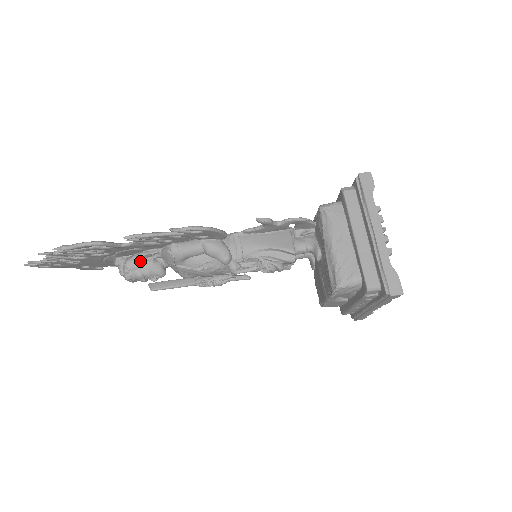
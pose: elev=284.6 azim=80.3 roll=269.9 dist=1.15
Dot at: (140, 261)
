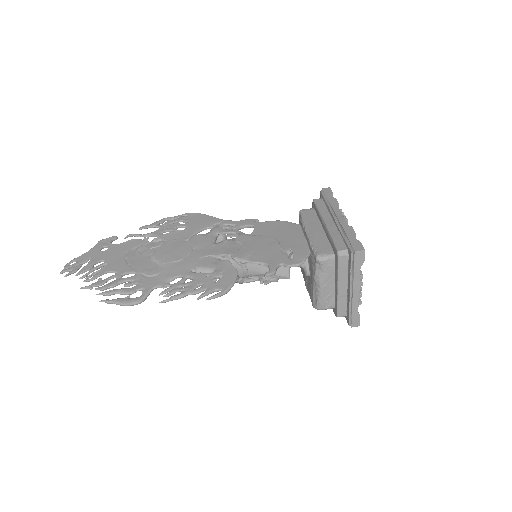
Dot at: occluded
